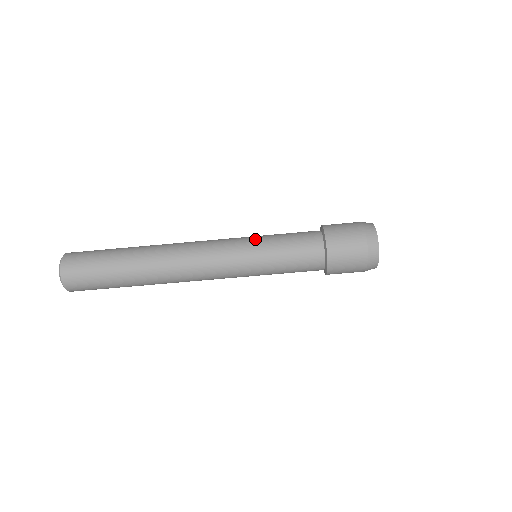
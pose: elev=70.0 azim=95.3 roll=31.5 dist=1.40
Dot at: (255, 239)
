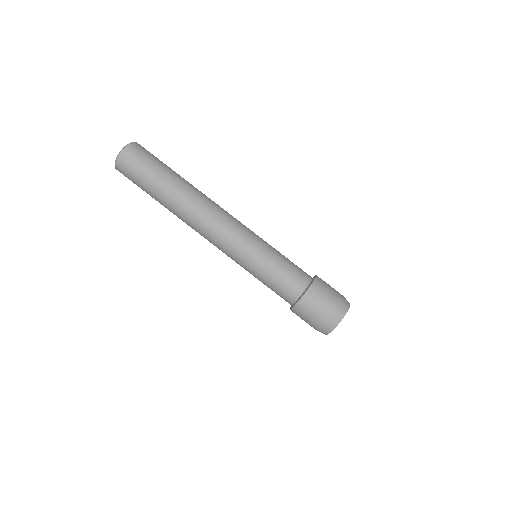
Dot at: occluded
